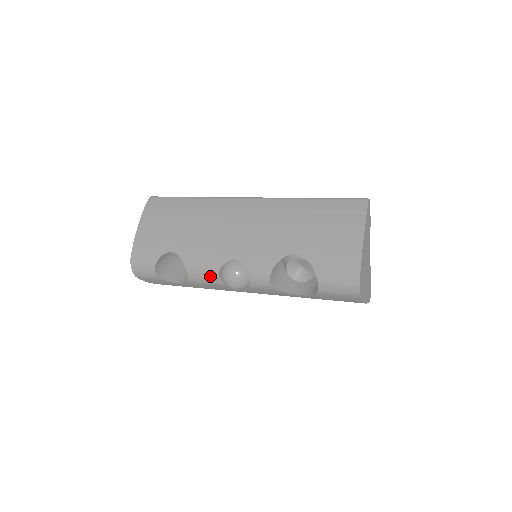
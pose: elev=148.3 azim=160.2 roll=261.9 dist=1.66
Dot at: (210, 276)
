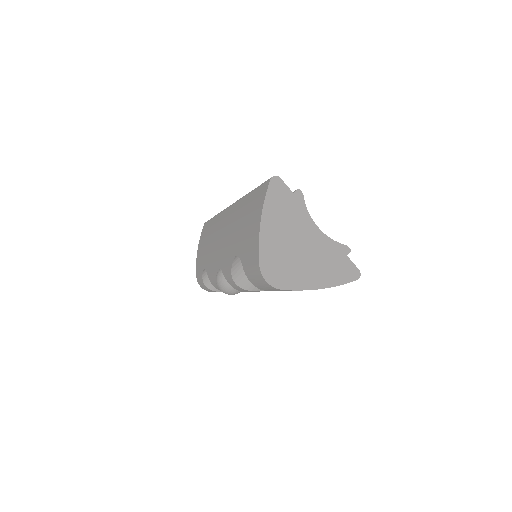
Dot at: occluded
